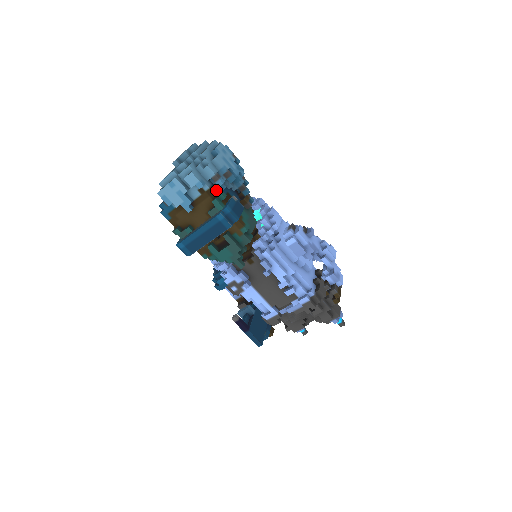
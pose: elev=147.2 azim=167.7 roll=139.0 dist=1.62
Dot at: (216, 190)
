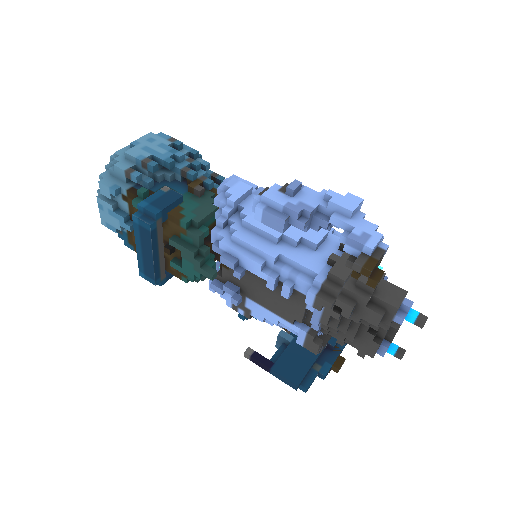
Dot at: occluded
